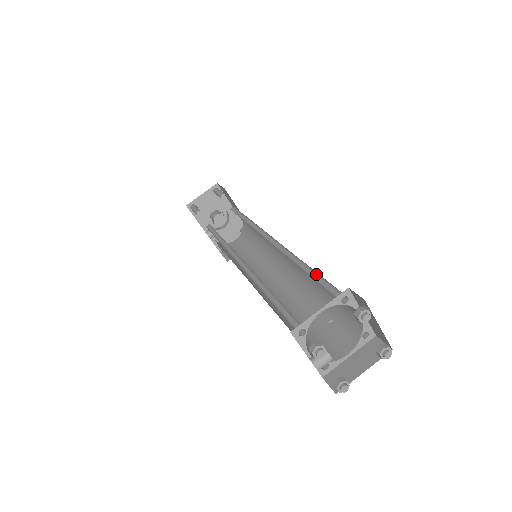
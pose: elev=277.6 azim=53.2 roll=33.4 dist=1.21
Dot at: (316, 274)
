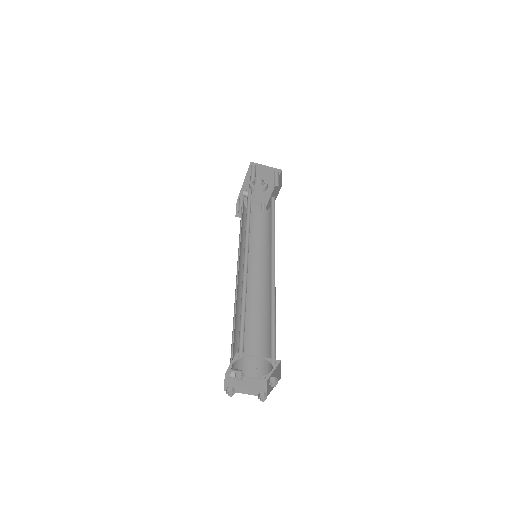
Dot at: (275, 325)
